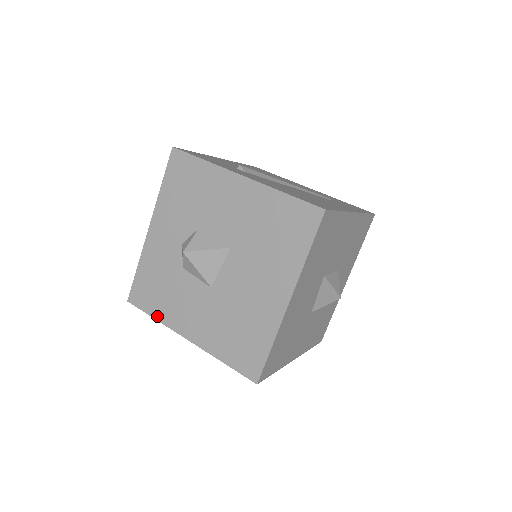
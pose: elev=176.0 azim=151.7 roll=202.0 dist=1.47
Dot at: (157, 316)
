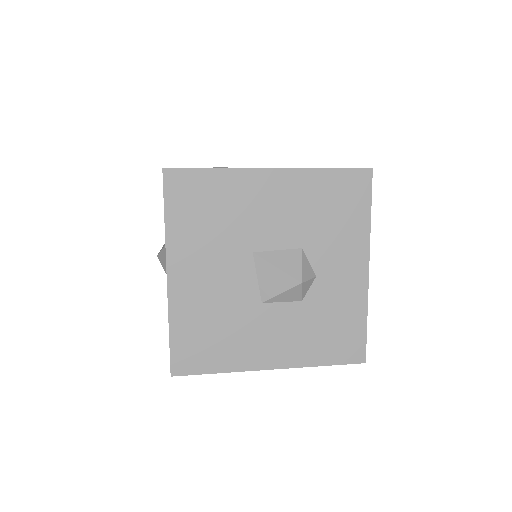
Dot at: occluded
